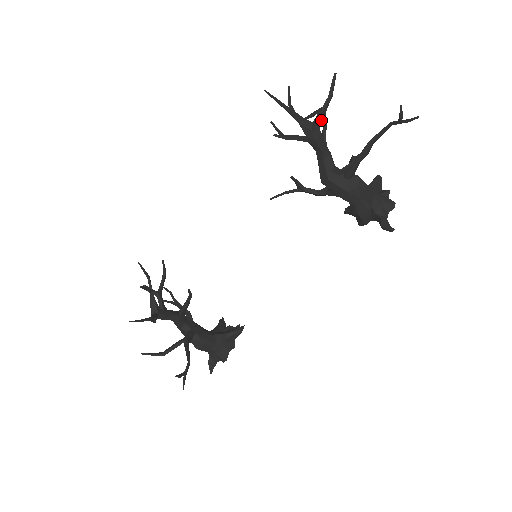
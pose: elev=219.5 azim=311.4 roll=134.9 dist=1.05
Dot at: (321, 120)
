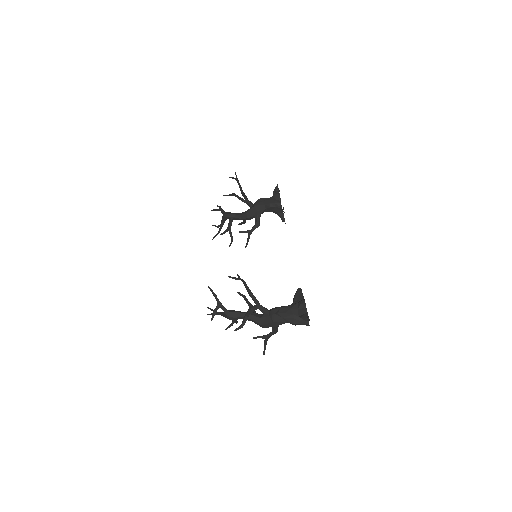
Dot at: (223, 211)
